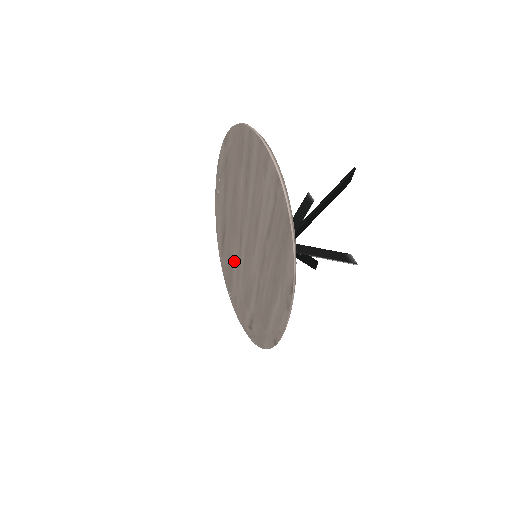
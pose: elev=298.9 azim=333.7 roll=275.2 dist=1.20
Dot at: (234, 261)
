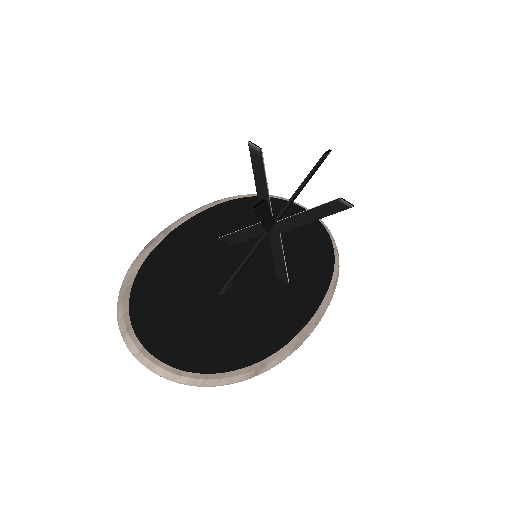
Dot at: occluded
